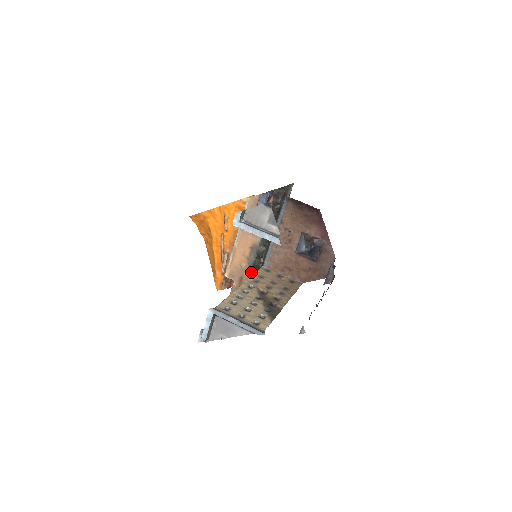
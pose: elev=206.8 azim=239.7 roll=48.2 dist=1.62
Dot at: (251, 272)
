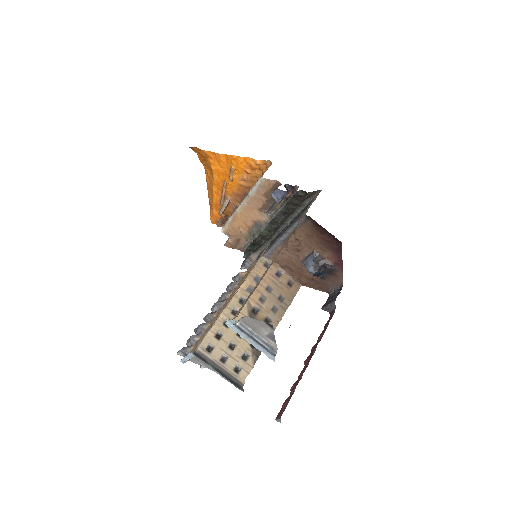
Dot at: (250, 245)
